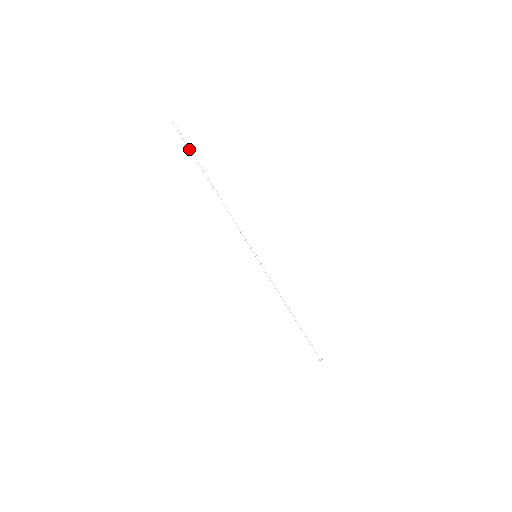
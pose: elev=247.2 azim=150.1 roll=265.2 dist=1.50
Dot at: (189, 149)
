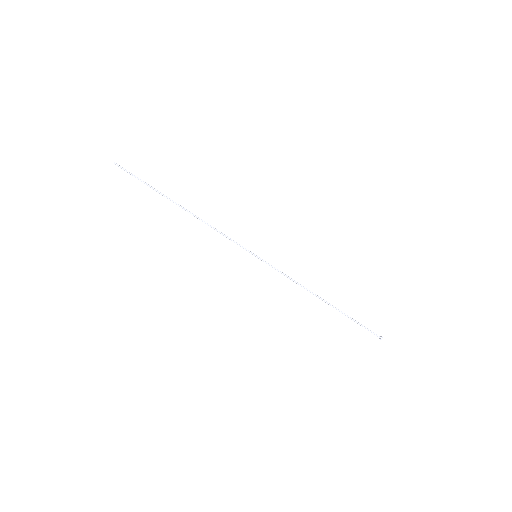
Dot at: (142, 181)
